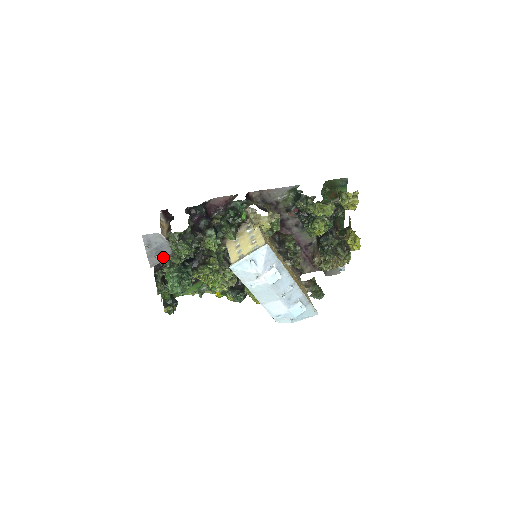
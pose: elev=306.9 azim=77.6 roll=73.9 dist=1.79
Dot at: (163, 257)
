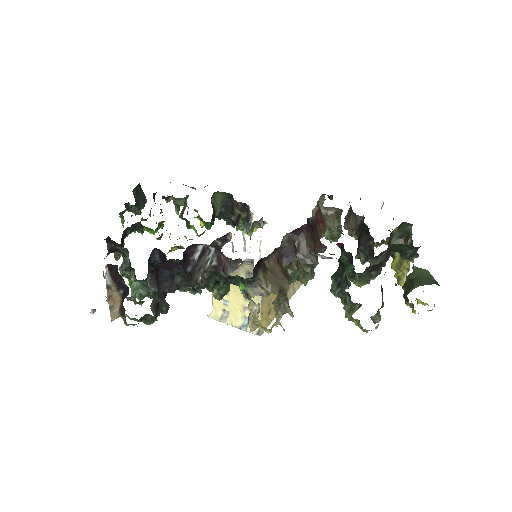
Dot at: occluded
